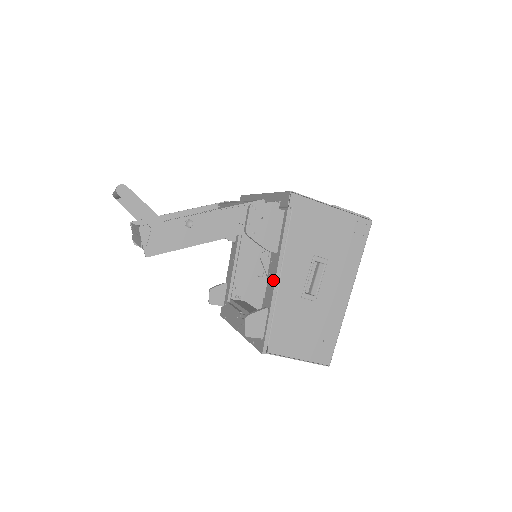
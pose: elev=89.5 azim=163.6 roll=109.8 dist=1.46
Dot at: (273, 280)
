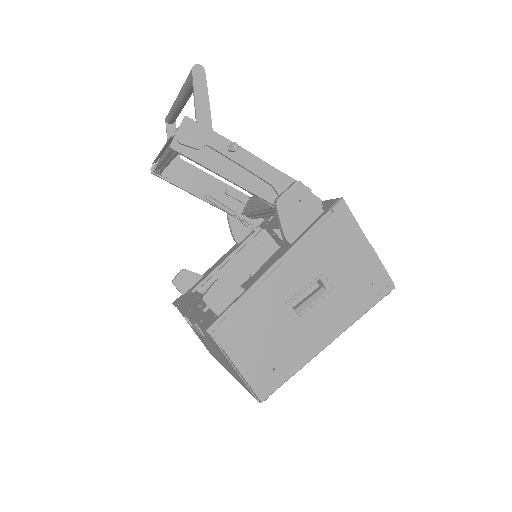
Dot at: (269, 266)
